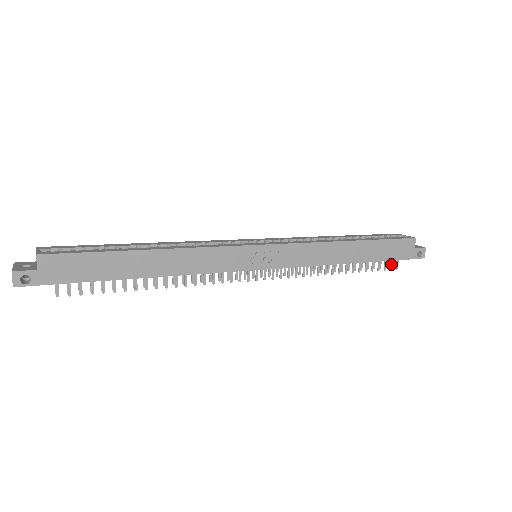
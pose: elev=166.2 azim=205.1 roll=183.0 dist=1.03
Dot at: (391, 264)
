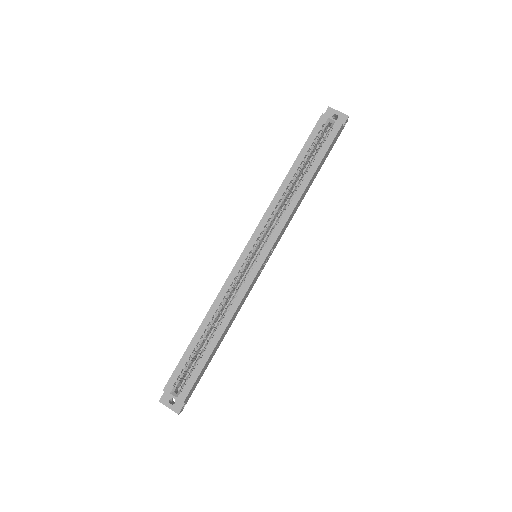
Dot at: occluded
